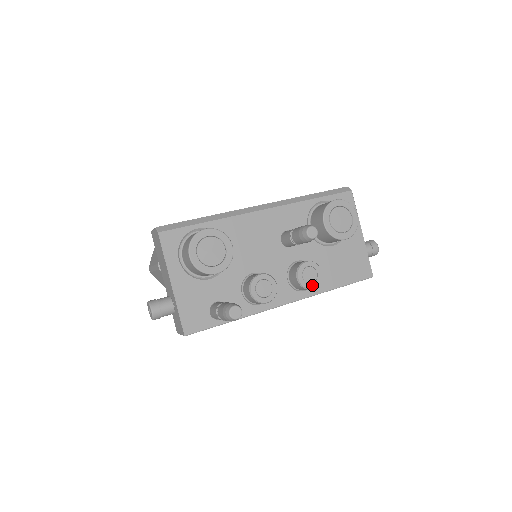
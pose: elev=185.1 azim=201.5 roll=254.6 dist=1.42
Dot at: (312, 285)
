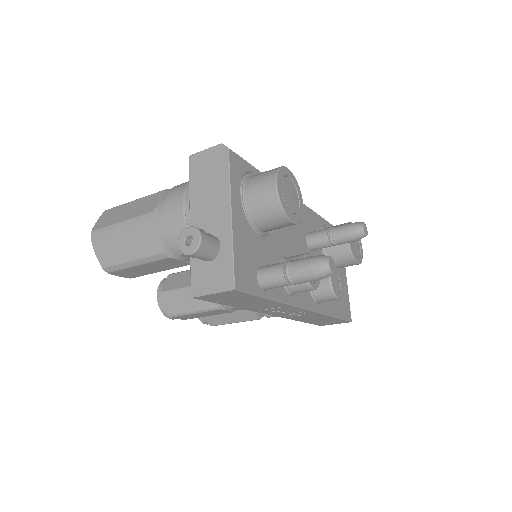
Dot at: (338, 294)
